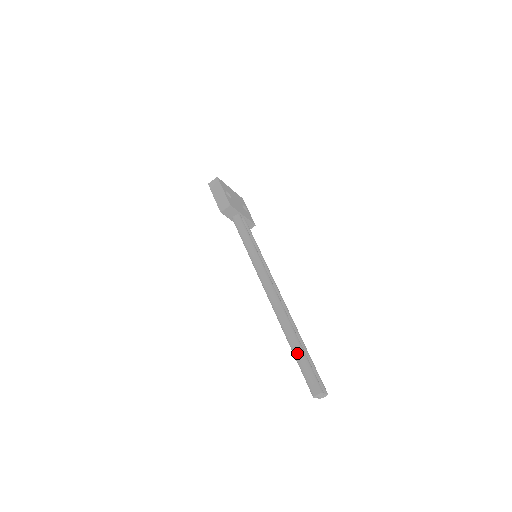
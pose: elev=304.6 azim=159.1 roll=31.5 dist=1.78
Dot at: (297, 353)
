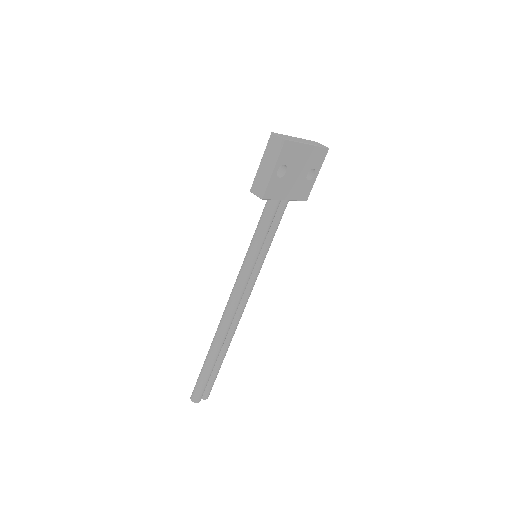
Dot at: (204, 368)
